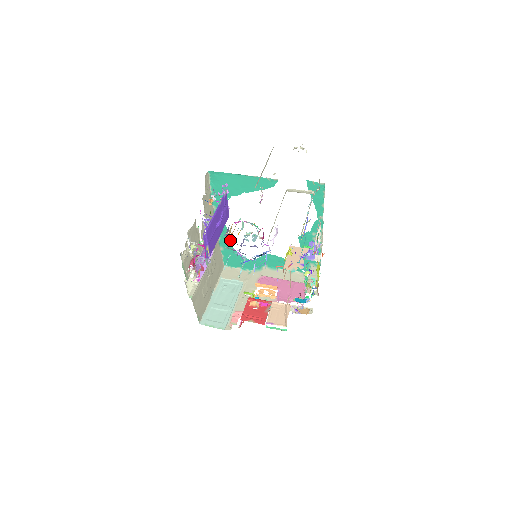
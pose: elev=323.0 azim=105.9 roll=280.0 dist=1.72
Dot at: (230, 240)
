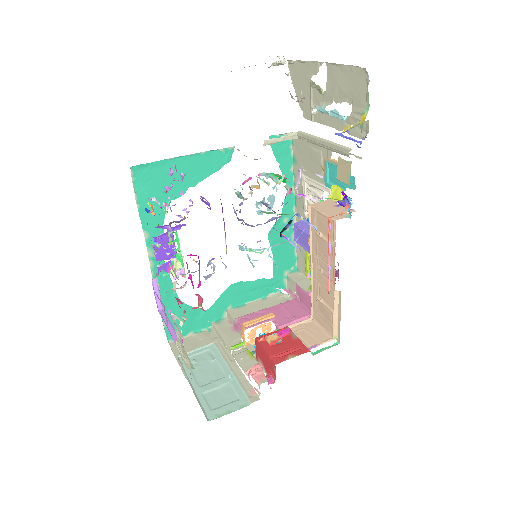
Dot at: occluded
